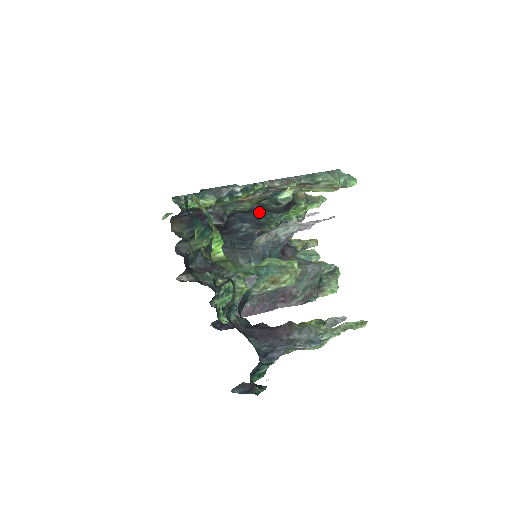
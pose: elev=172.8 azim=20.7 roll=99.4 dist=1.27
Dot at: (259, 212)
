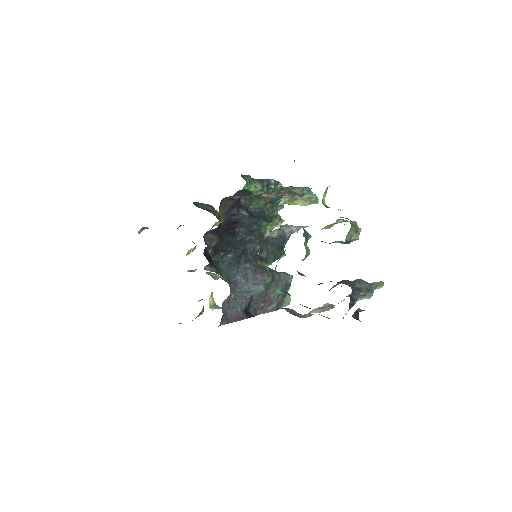
Dot at: (256, 218)
